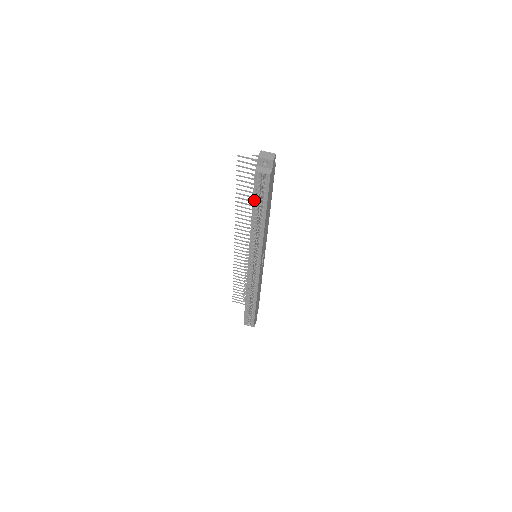
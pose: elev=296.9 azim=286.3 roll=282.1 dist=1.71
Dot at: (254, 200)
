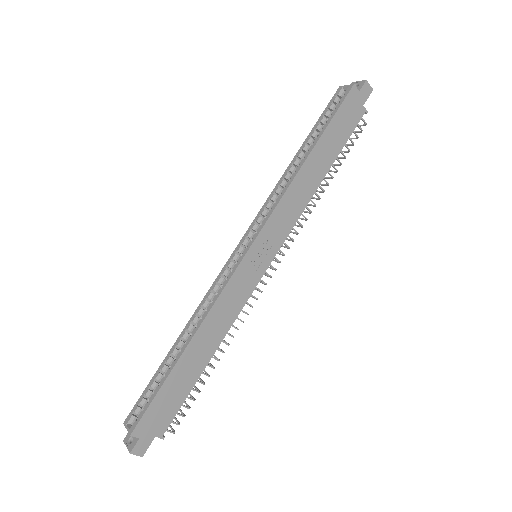
Dot at: (315, 126)
